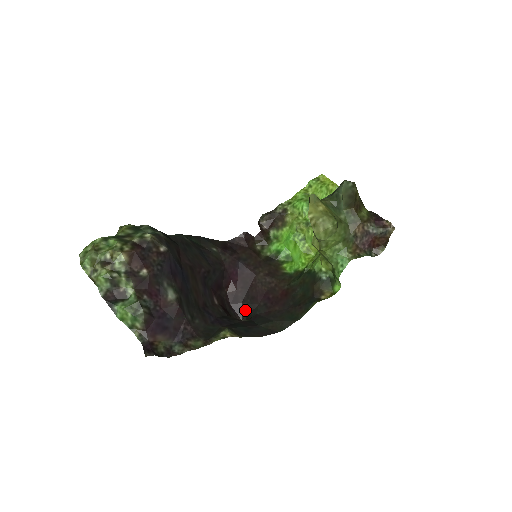
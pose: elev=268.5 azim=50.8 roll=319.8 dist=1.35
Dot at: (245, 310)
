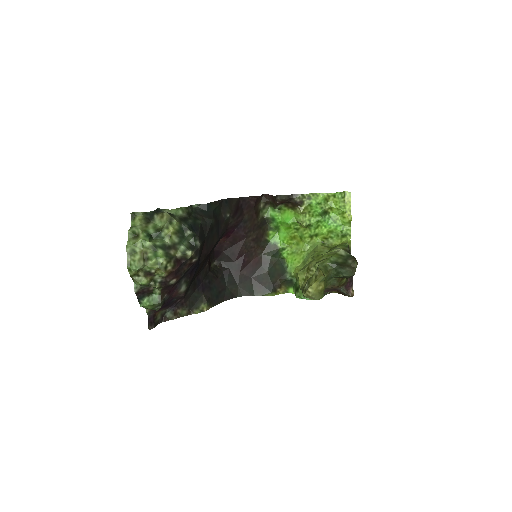
Dot at: (222, 257)
